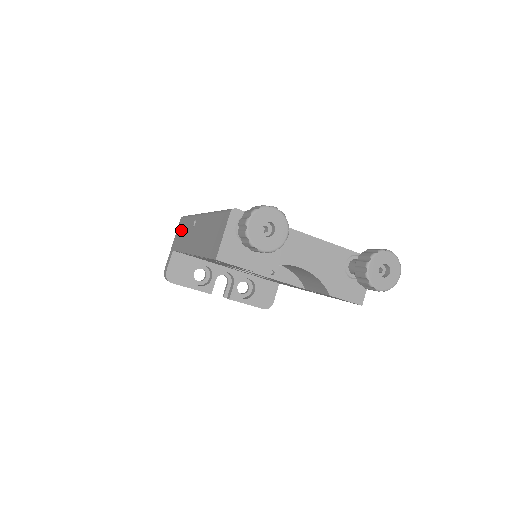
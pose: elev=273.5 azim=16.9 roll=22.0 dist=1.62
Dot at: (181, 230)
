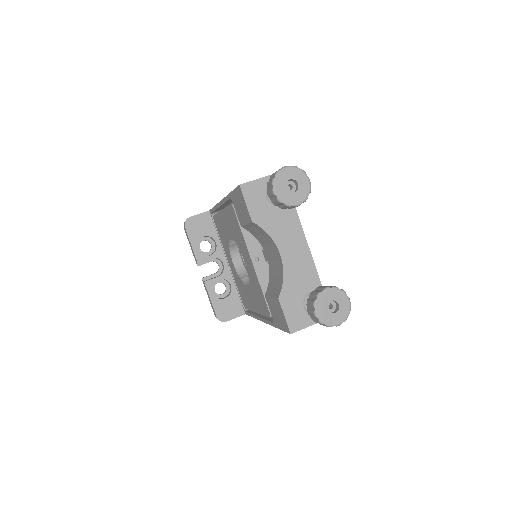
Dot at: occluded
